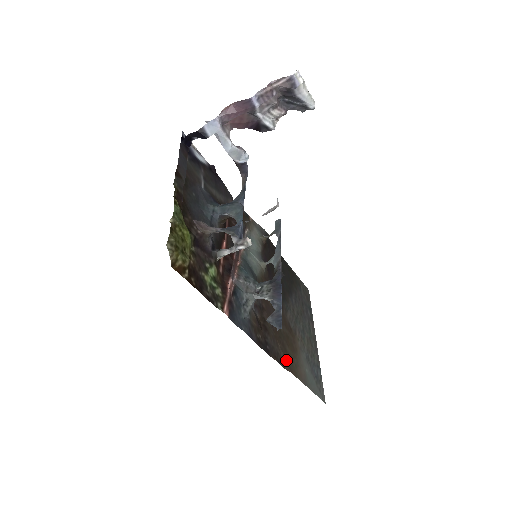
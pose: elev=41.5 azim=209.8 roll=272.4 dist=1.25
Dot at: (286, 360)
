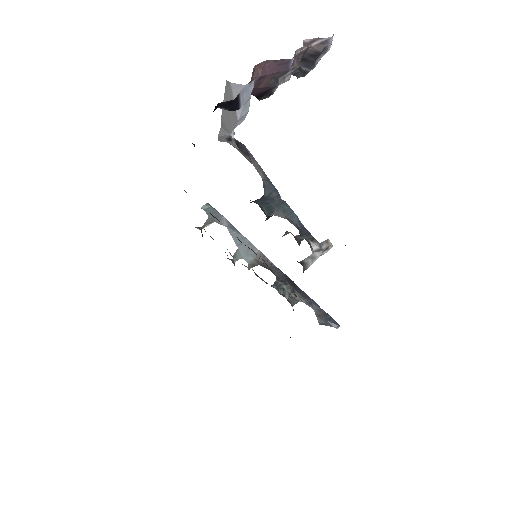
Dot at: occluded
